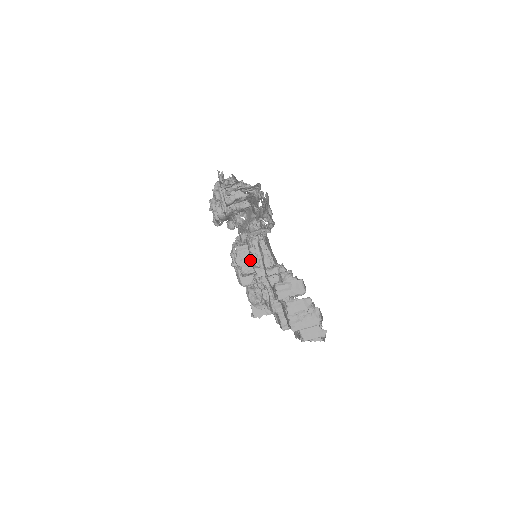
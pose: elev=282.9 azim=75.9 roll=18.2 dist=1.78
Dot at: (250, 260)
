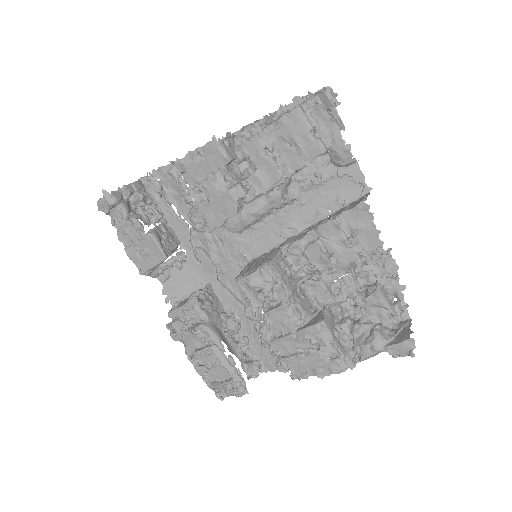
Dot at: (258, 264)
